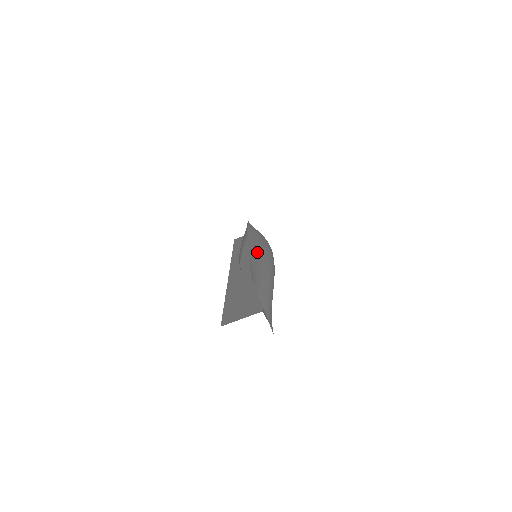
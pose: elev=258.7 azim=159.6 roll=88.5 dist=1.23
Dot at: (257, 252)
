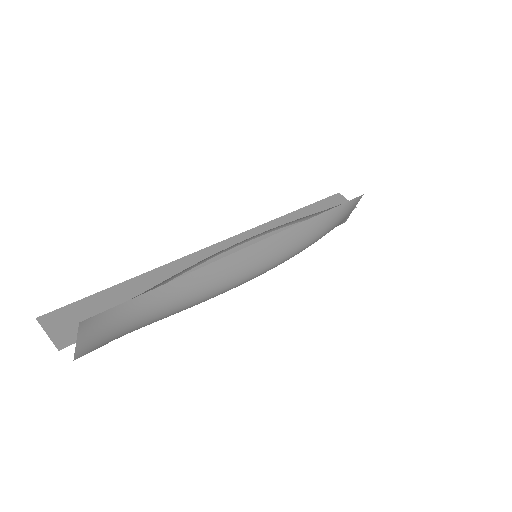
Dot at: (201, 277)
